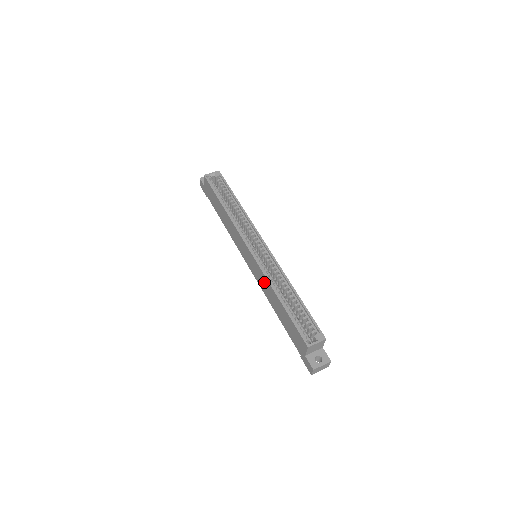
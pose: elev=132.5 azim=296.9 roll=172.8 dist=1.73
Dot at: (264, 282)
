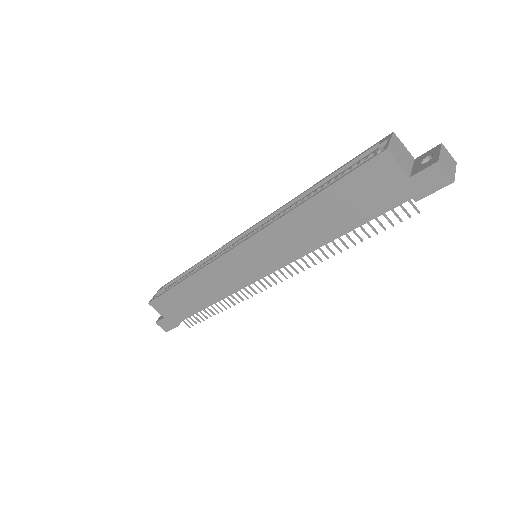
Dot at: (282, 237)
